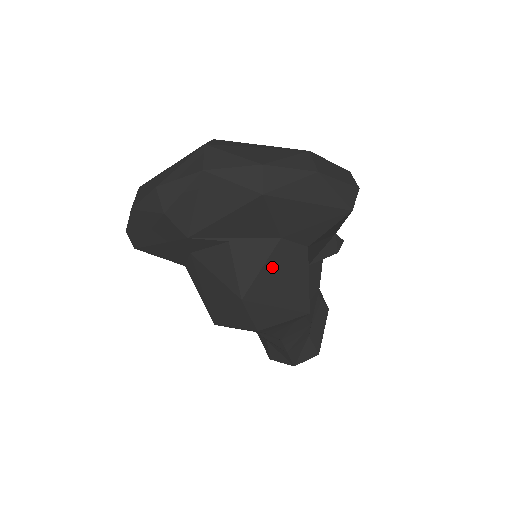
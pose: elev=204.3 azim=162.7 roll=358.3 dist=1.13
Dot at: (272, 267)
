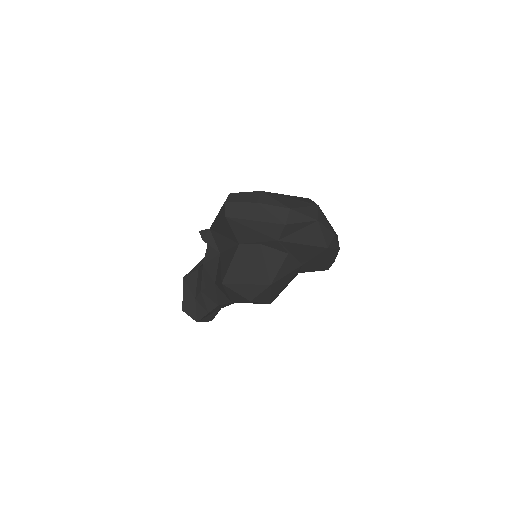
Dot at: (289, 276)
